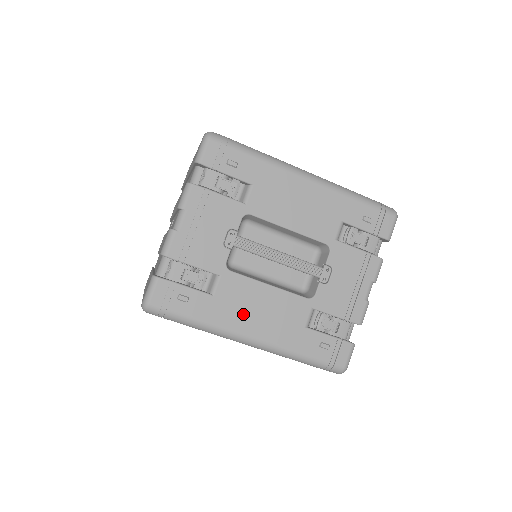
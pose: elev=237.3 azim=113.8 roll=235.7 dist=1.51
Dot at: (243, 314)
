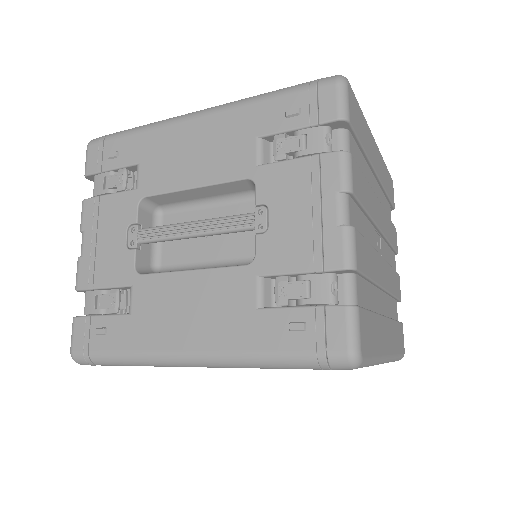
Dot at: (169, 324)
